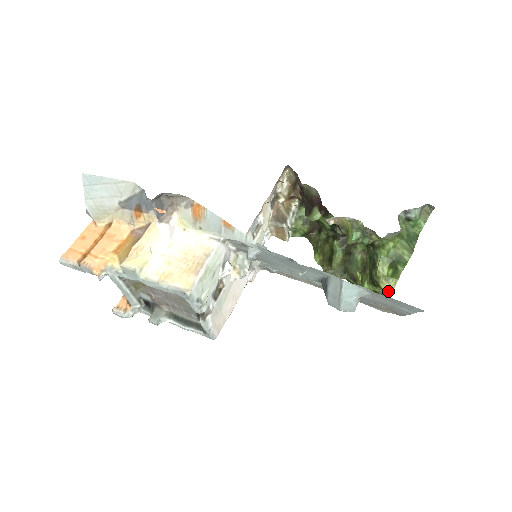
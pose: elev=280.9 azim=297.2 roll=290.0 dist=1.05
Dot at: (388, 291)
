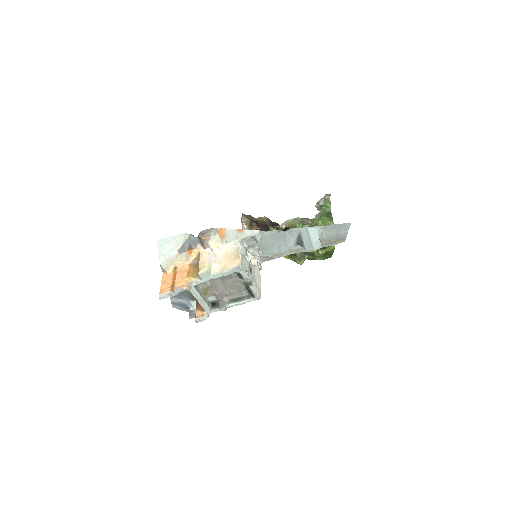
Dot at: (333, 246)
